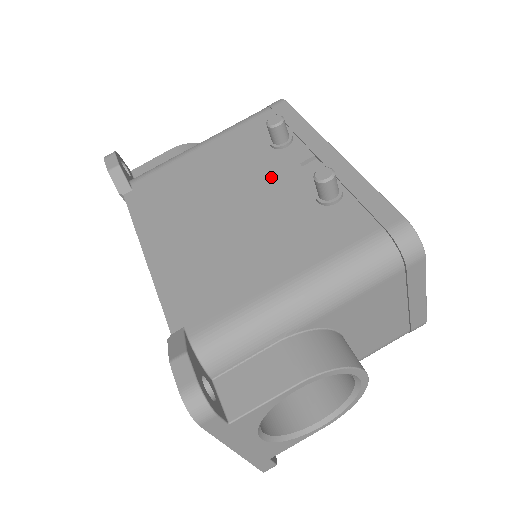
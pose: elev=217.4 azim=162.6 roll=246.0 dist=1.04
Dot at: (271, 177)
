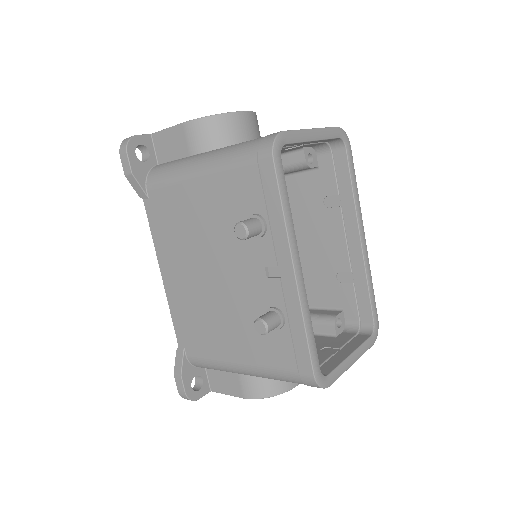
Dot at: (242, 266)
